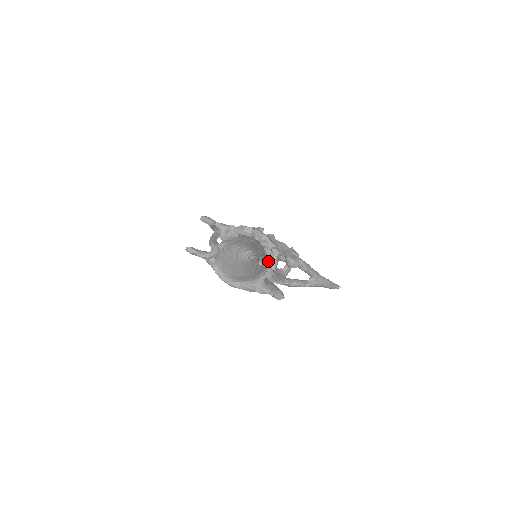
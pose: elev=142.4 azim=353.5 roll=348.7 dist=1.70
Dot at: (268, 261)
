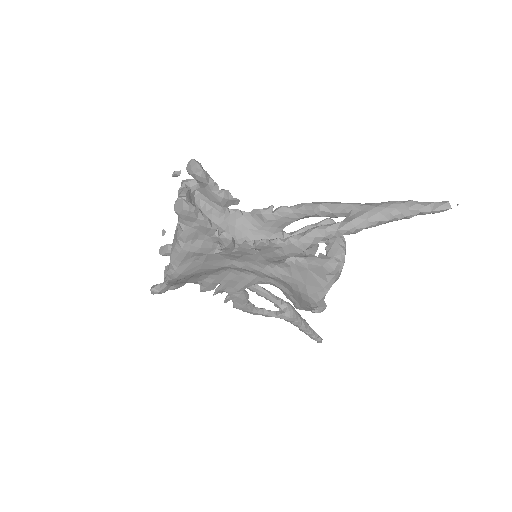
Dot at: occluded
